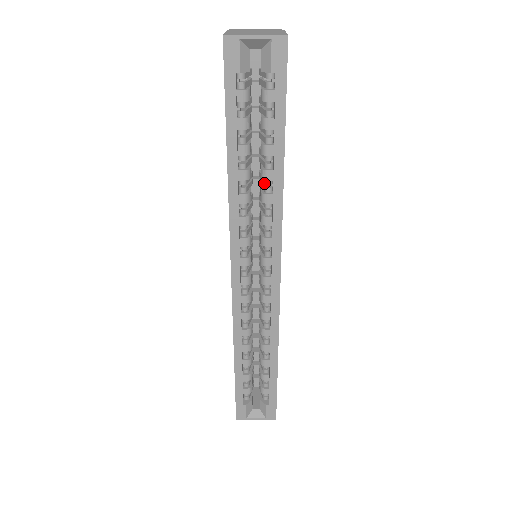
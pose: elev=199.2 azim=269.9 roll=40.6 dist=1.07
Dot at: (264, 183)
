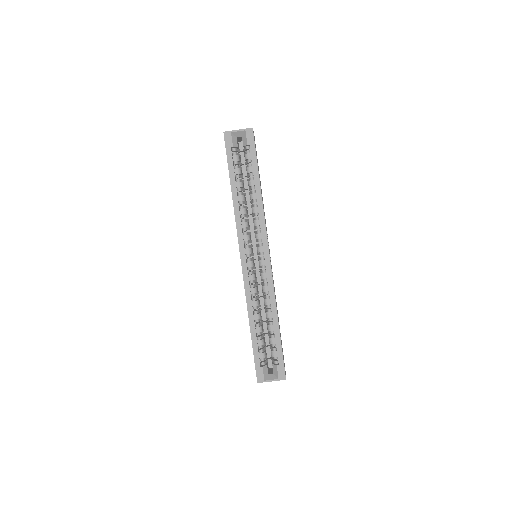
Dot at: occluded
